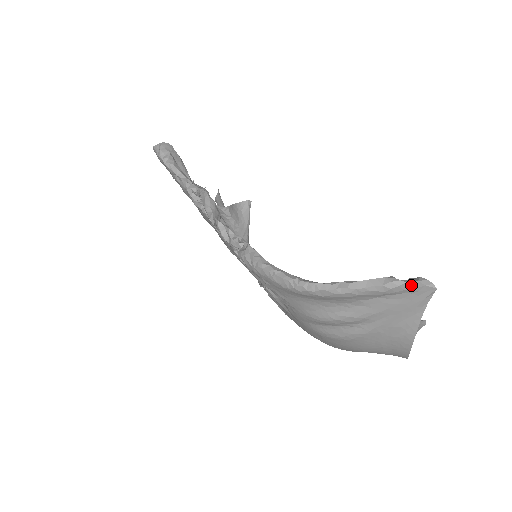
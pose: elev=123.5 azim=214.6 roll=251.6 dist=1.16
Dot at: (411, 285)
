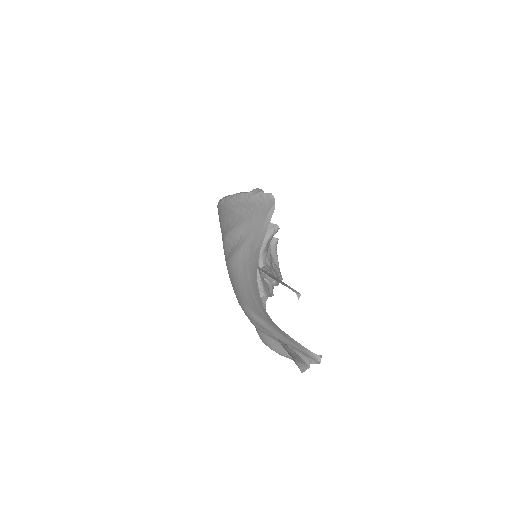
Dot at: (262, 196)
